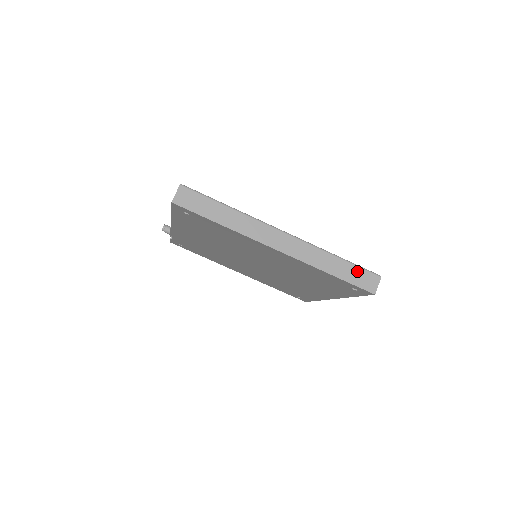
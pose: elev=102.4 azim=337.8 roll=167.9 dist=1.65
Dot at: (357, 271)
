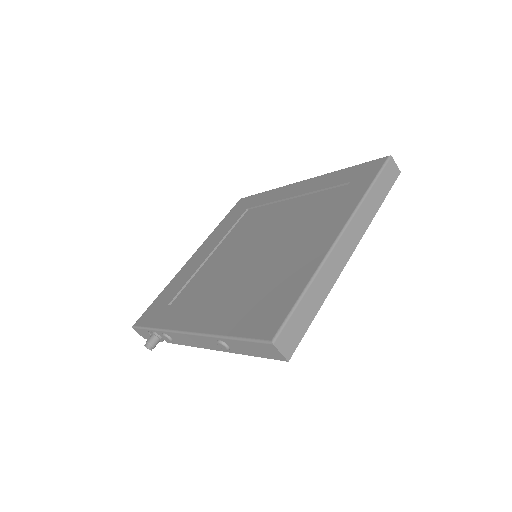
Dot at: (383, 177)
